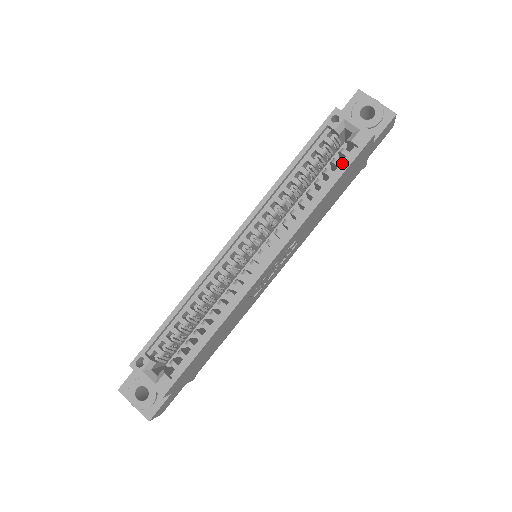
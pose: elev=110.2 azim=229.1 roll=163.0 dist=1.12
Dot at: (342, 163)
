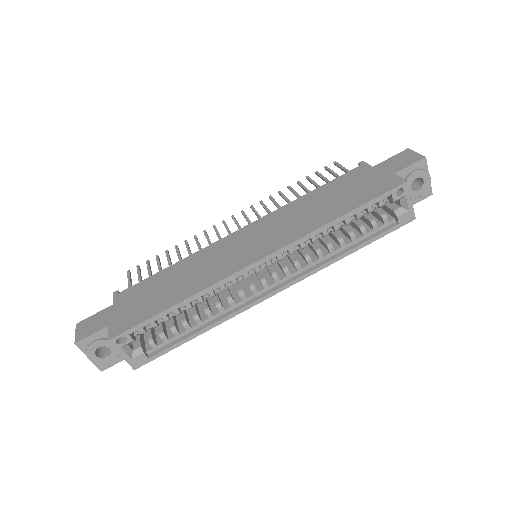
Dot at: (378, 229)
